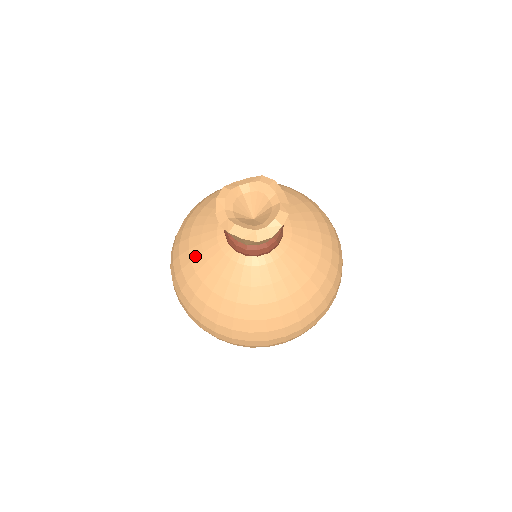
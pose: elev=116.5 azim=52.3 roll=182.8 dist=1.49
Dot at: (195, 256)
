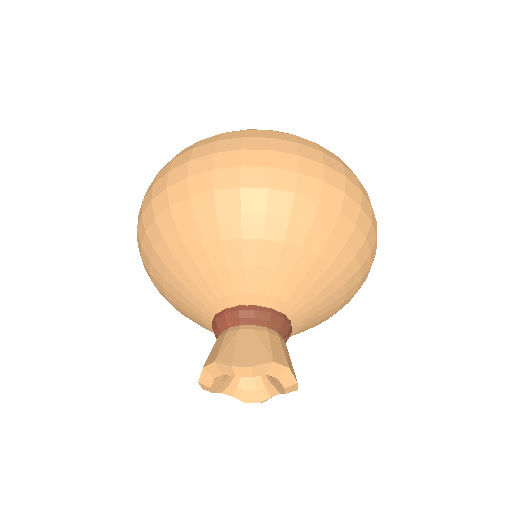
Dot at: occluded
